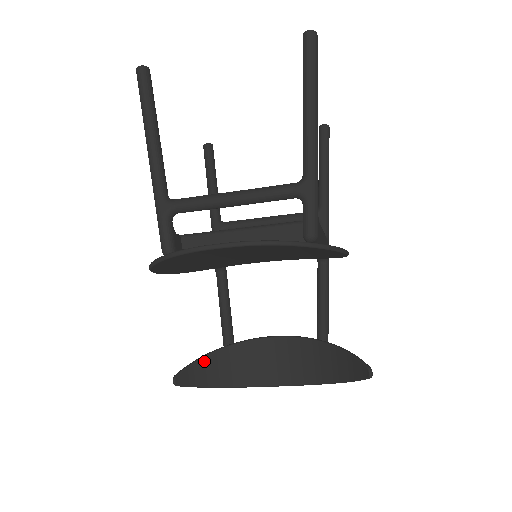
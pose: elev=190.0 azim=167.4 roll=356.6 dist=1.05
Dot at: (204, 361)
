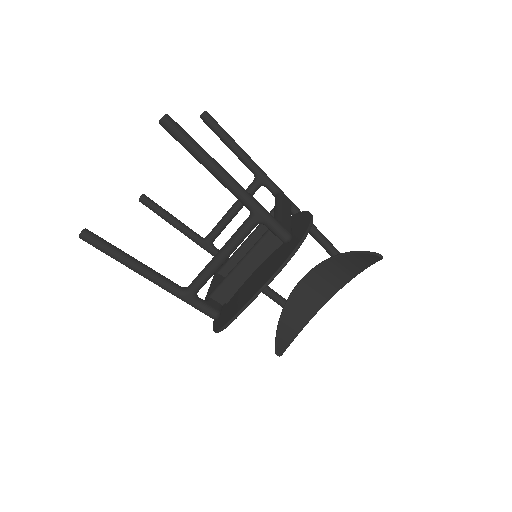
Dot at: (281, 328)
